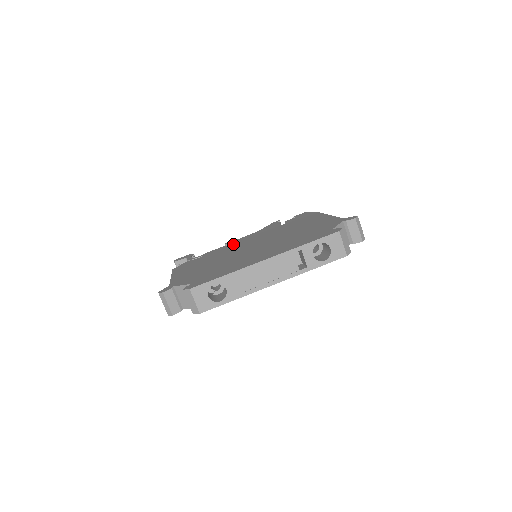
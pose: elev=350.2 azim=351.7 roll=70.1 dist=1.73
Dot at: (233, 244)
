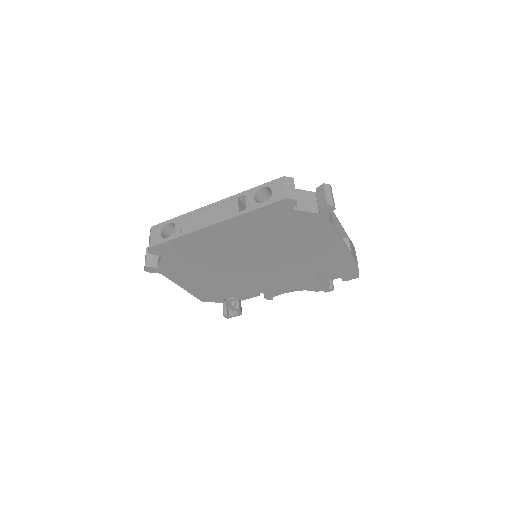
Dot at: occluded
